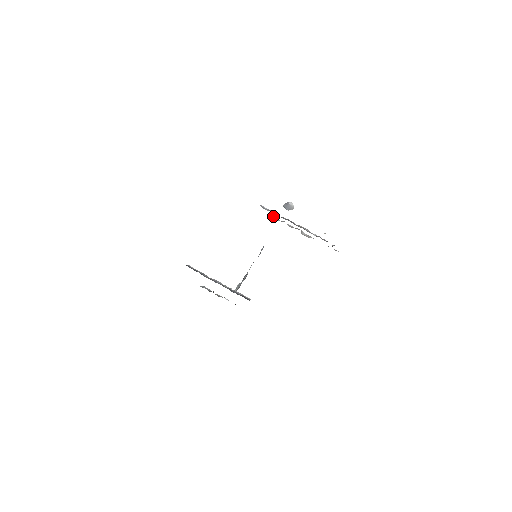
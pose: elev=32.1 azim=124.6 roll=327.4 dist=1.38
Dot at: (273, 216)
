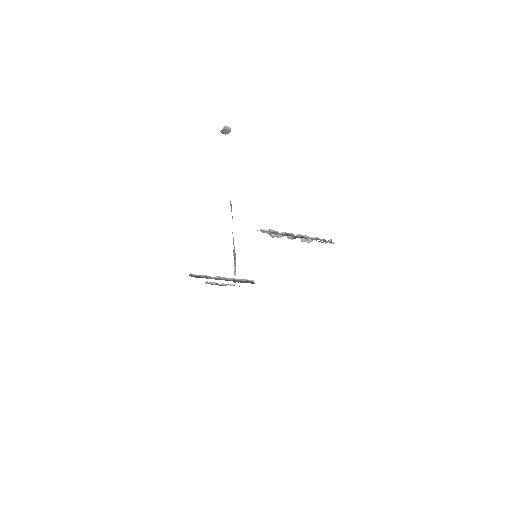
Dot at: occluded
